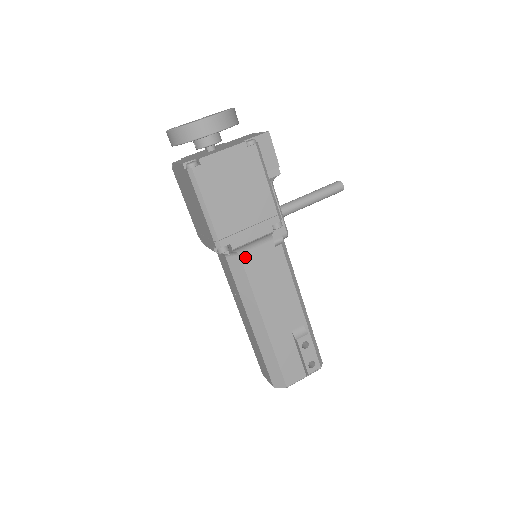
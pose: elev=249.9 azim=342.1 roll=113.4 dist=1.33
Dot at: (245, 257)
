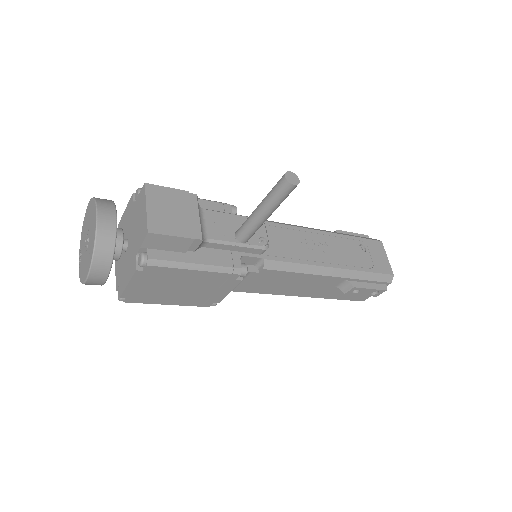
Dot at: (238, 289)
